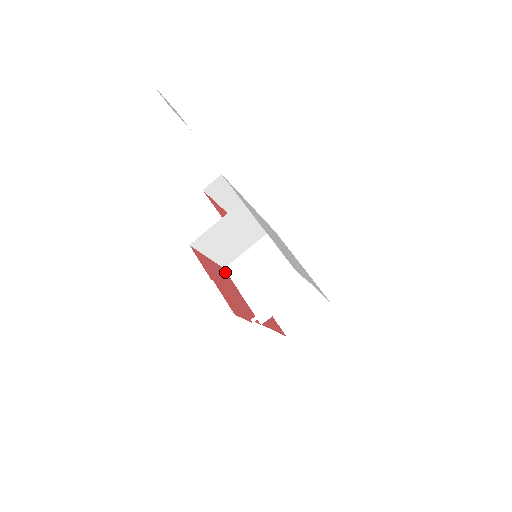
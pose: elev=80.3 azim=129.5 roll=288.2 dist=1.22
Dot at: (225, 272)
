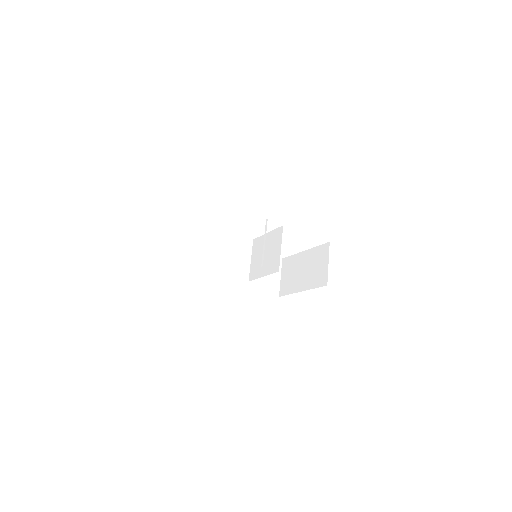
Dot at: occluded
